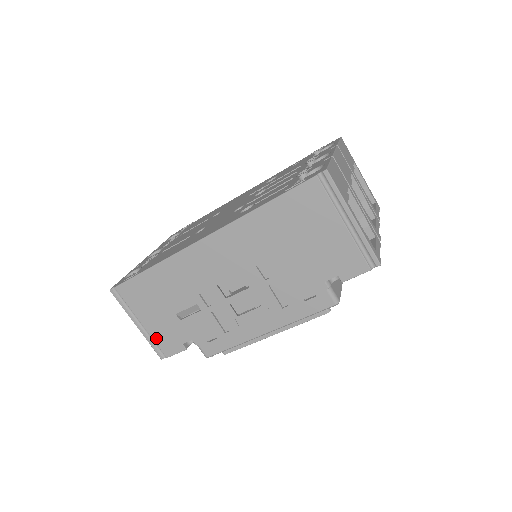
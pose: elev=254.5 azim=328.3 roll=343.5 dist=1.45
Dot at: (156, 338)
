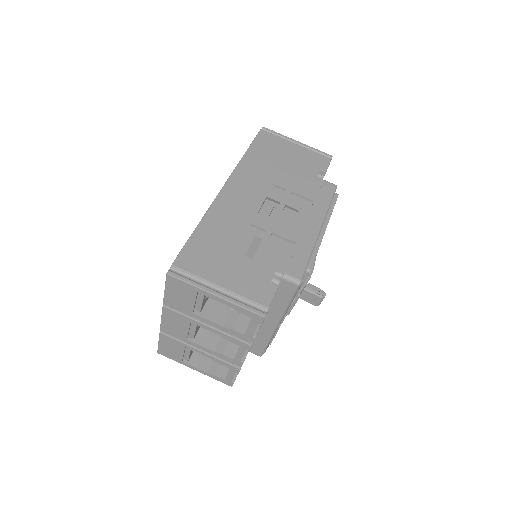
Dot at: (244, 293)
